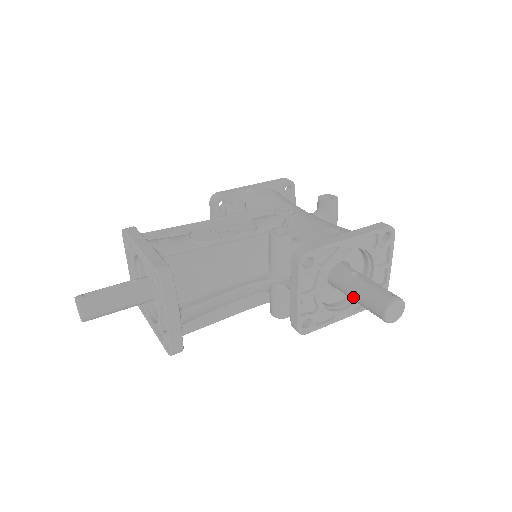
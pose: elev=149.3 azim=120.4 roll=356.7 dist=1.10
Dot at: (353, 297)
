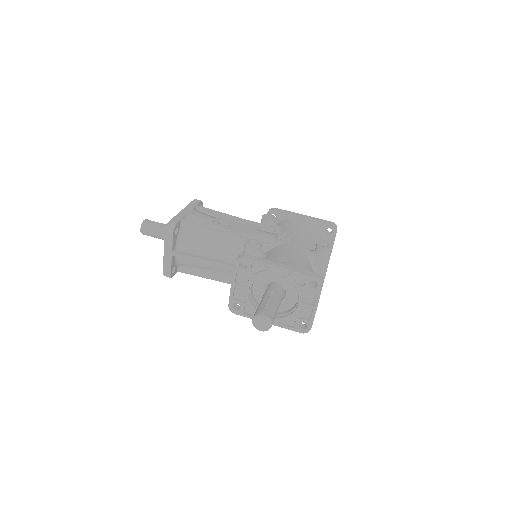
Dot at: occluded
